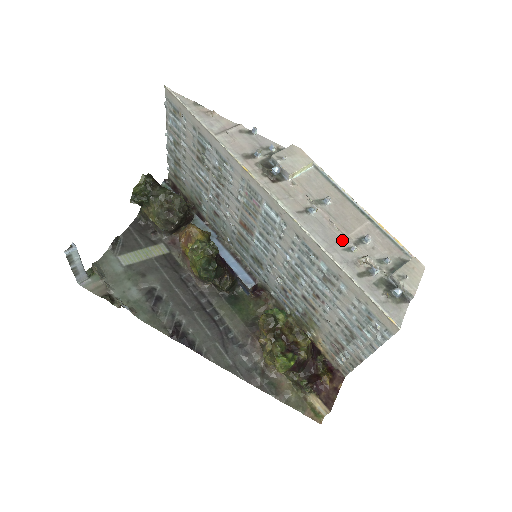
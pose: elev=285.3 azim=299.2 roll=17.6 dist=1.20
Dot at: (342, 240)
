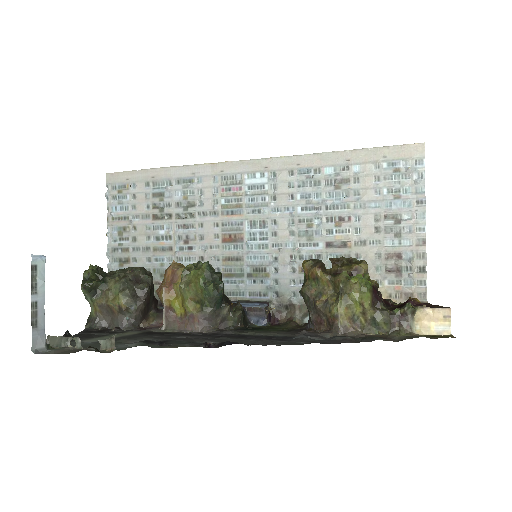
Dot at: occluded
